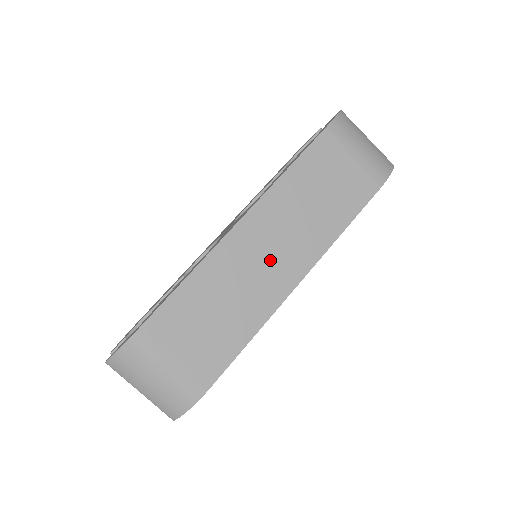
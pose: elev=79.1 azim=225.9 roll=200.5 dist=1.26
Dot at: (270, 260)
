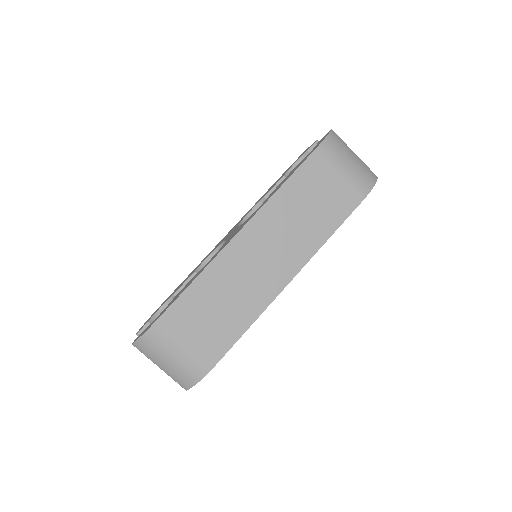
Dot at: (265, 264)
